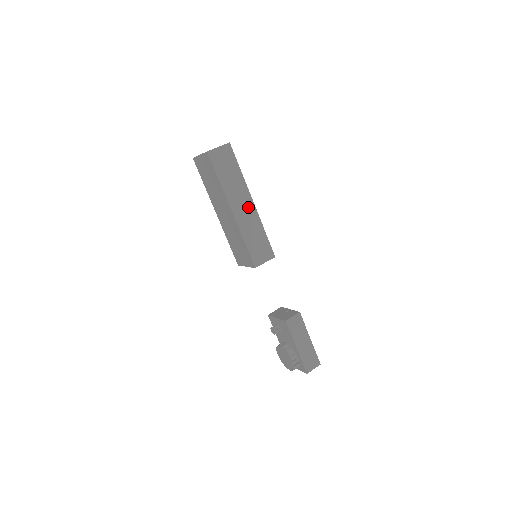
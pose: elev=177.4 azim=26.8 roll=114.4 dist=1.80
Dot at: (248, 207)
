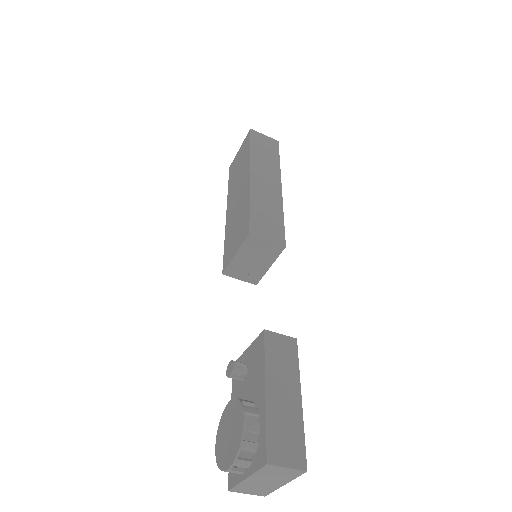
Dot at: (272, 186)
